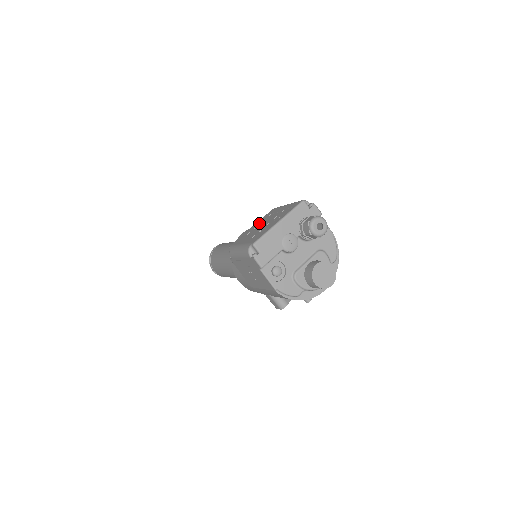
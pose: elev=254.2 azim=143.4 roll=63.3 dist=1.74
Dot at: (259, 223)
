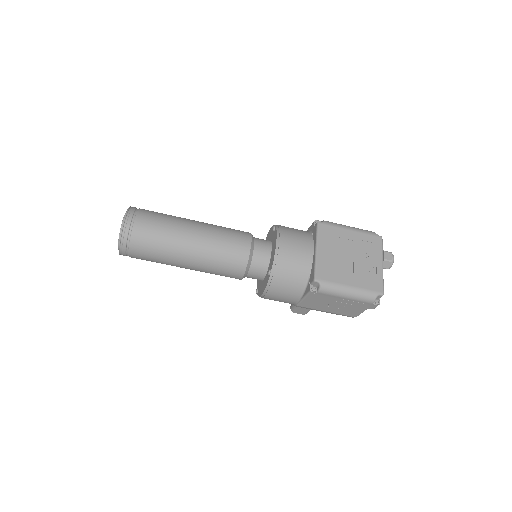
Dot at: (331, 249)
